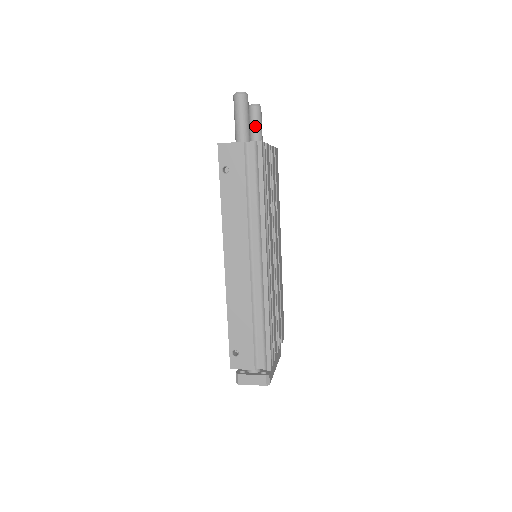
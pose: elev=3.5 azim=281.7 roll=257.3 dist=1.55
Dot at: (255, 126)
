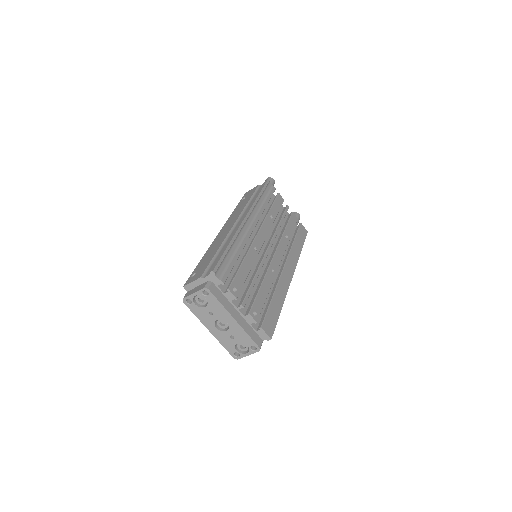
Dot at: occluded
